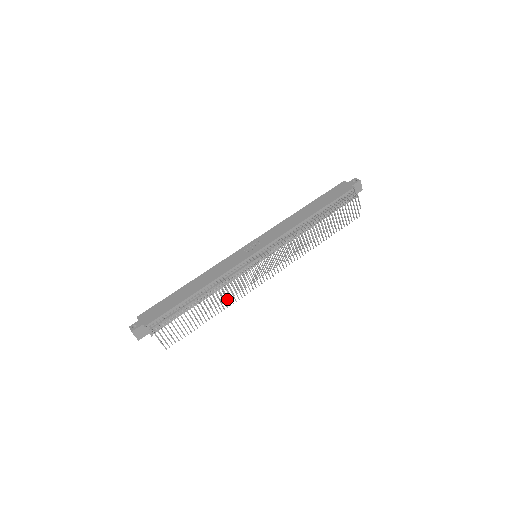
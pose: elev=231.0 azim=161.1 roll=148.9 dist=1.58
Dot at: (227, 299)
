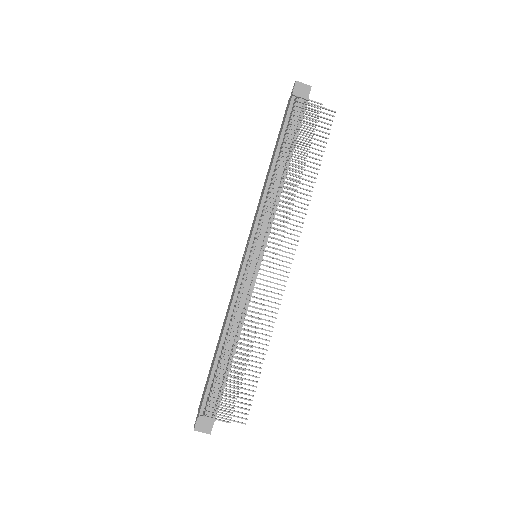
Dot at: (261, 324)
